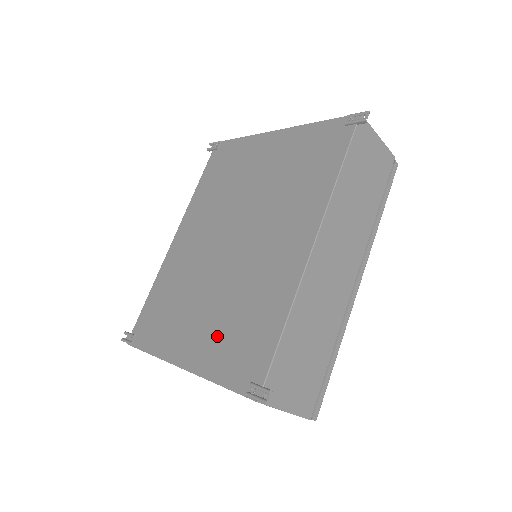
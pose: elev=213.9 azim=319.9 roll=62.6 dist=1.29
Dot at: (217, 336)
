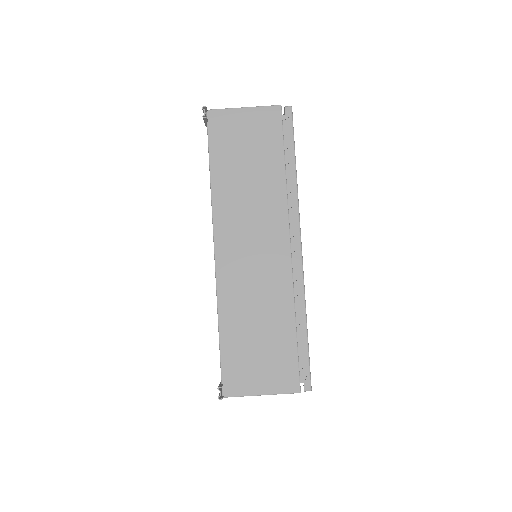
Dot at: occluded
